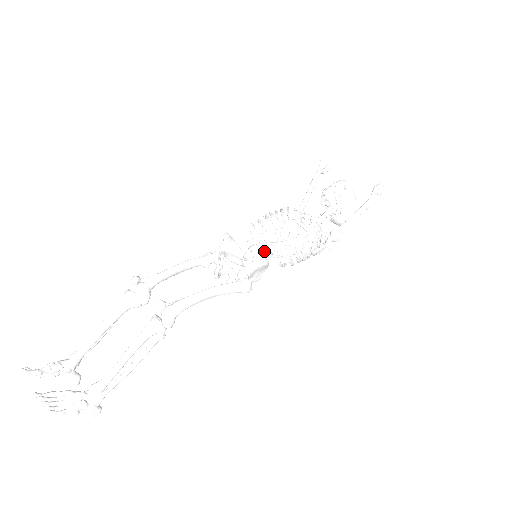
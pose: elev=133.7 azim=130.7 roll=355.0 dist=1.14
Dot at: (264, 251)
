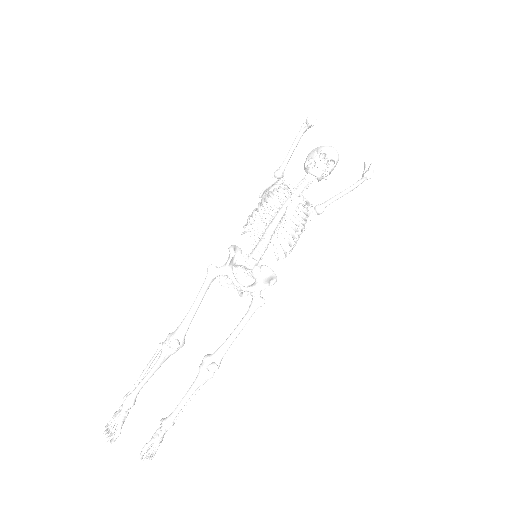
Dot at: (264, 252)
